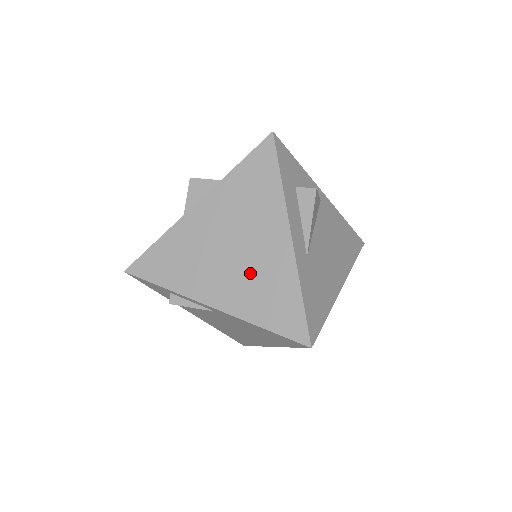
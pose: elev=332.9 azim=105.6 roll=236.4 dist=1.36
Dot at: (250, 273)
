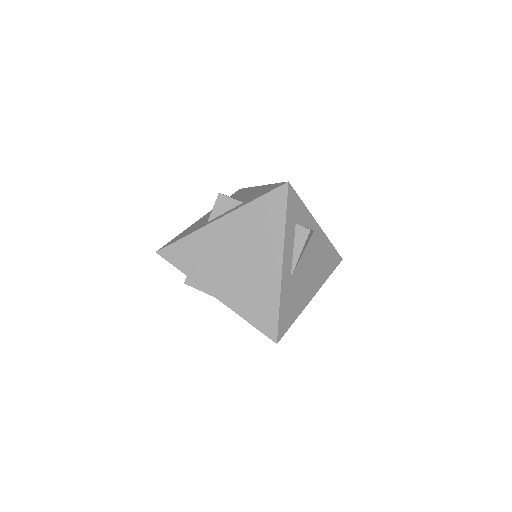
Dot at: (247, 281)
